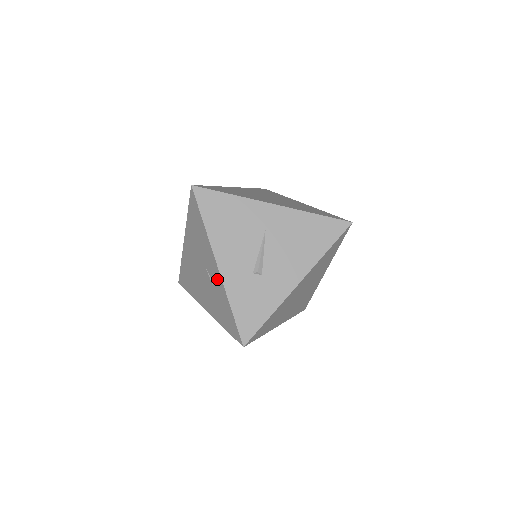
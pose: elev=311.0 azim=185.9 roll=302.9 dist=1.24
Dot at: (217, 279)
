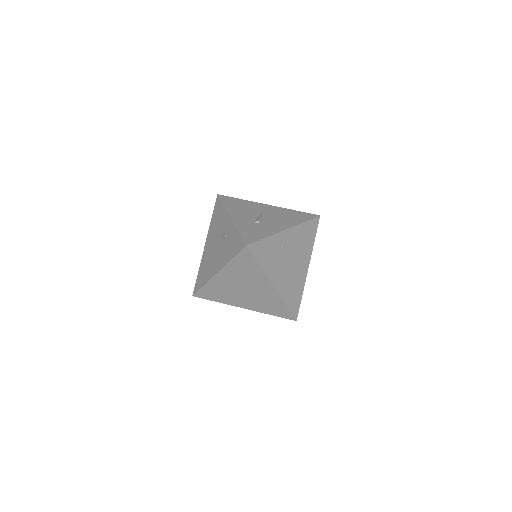
Dot at: (229, 227)
